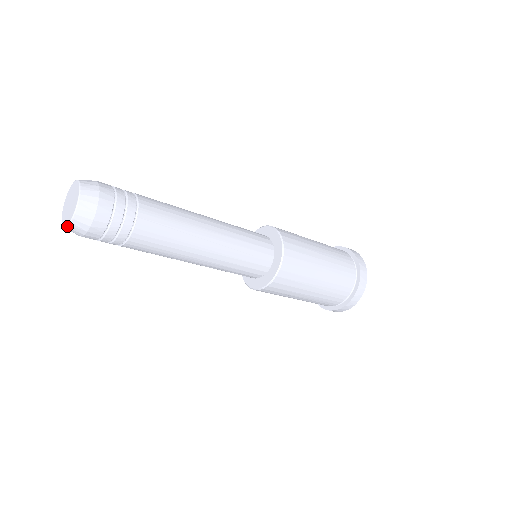
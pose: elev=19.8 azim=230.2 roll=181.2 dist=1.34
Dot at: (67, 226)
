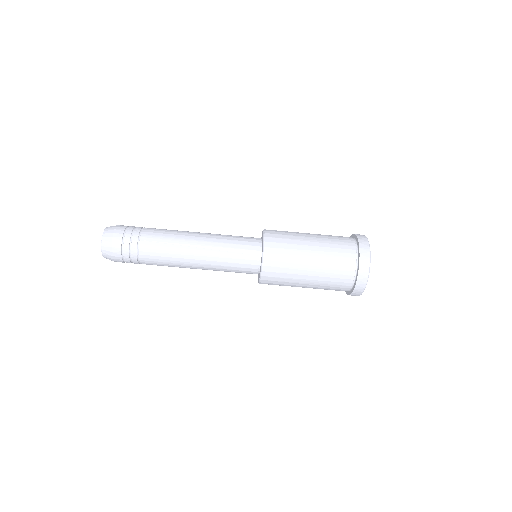
Dot at: (102, 255)
